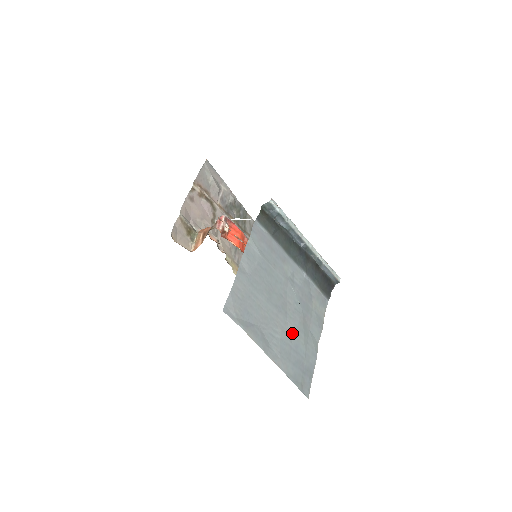
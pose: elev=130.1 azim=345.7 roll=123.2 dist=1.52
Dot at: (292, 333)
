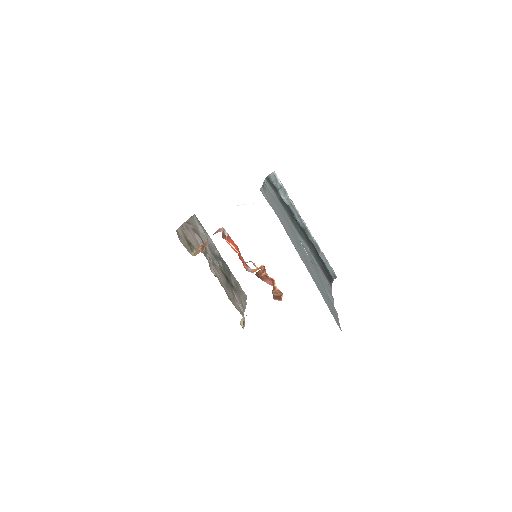
Dot at: (312, 271)
